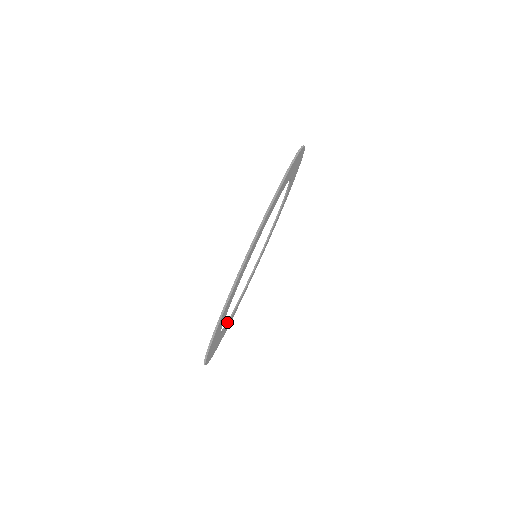
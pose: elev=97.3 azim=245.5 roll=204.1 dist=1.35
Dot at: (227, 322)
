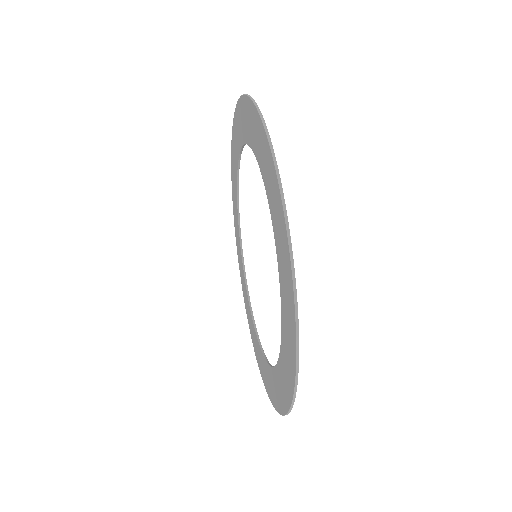
Dot at: (279, 354)
